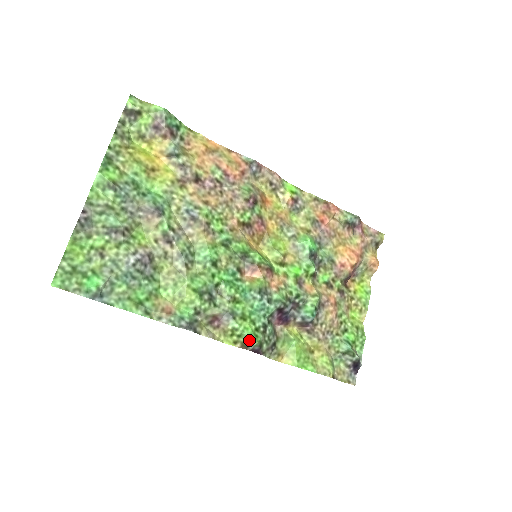
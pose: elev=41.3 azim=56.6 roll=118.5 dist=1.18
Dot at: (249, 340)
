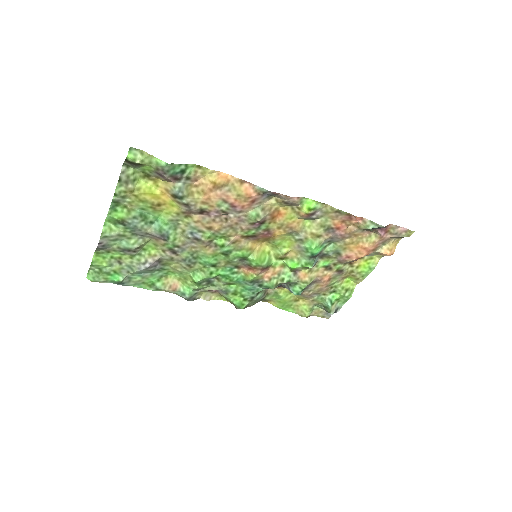
Dot at: (236, 306)
